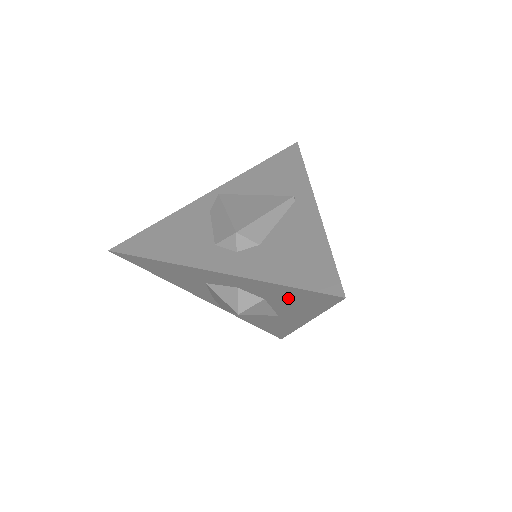
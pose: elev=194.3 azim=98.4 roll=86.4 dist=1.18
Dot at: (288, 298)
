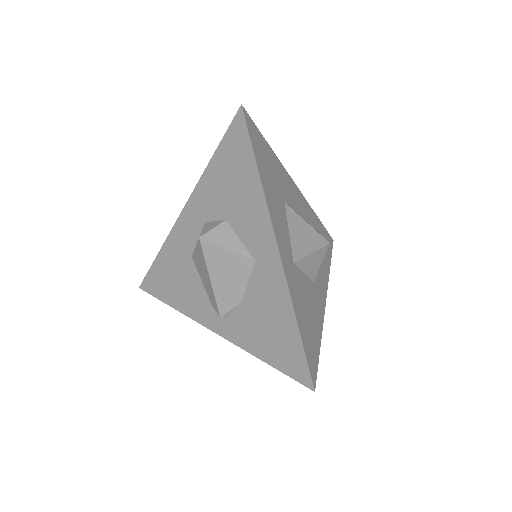
Dot at: (230, 182)
